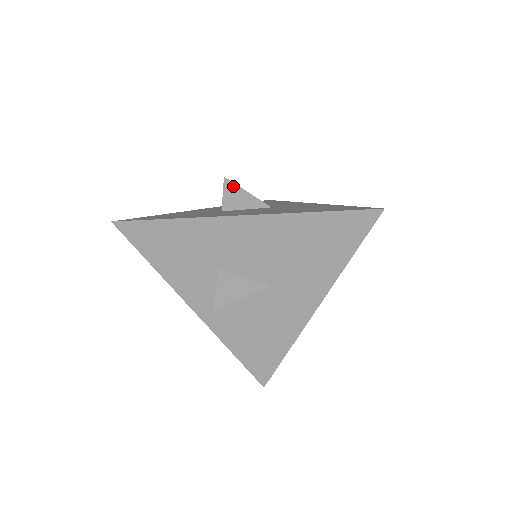
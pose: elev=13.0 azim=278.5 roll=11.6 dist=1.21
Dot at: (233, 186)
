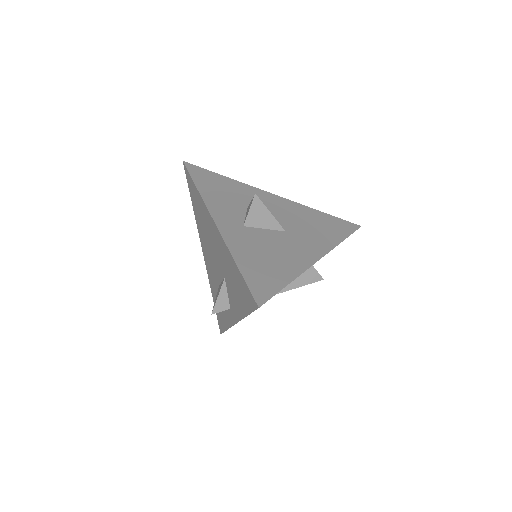
Dot at: occluded
